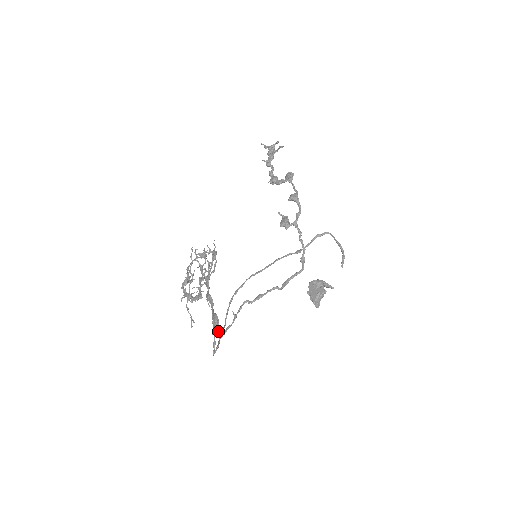
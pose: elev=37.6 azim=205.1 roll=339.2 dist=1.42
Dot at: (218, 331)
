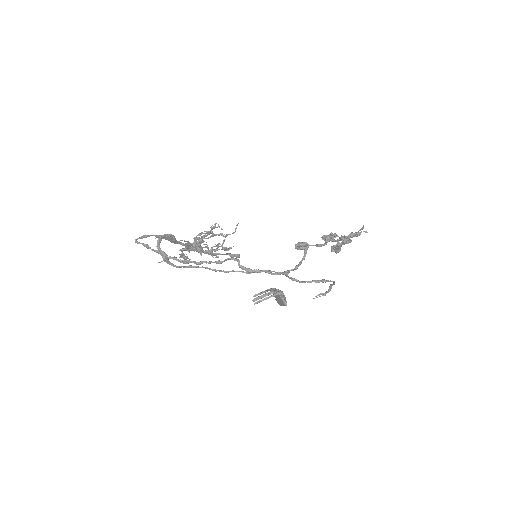
Dot at: (160, 238)
